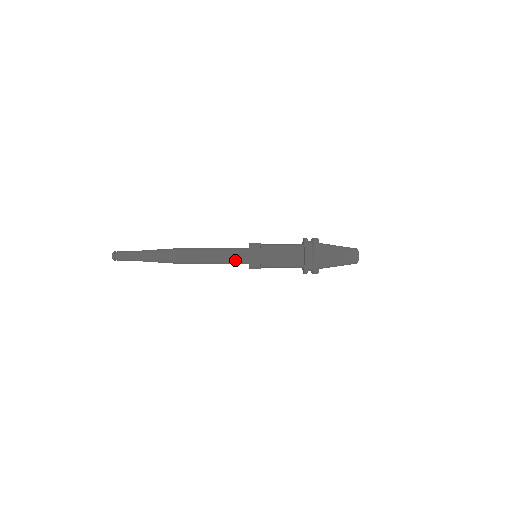
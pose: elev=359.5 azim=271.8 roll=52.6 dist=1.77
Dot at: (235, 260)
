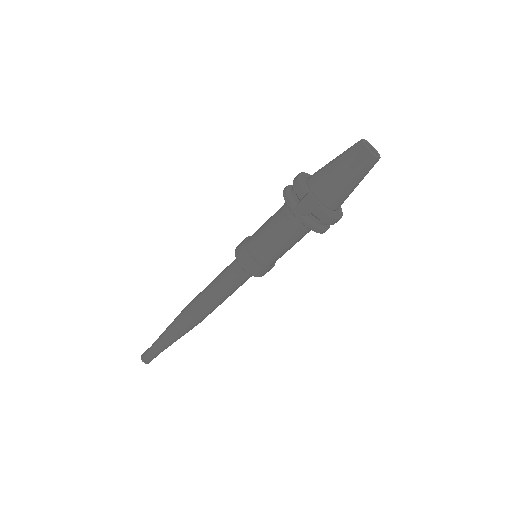
Dot at: (231, 276)
